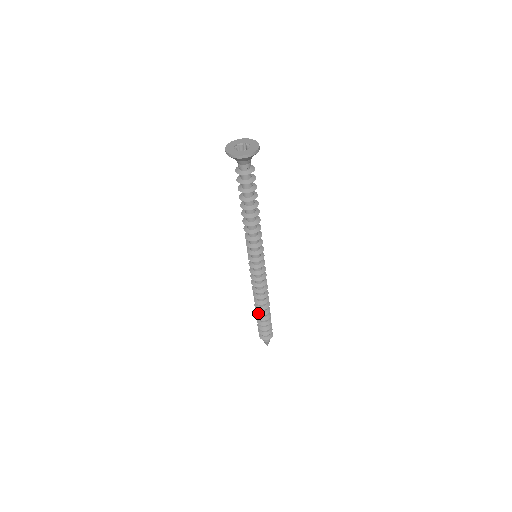
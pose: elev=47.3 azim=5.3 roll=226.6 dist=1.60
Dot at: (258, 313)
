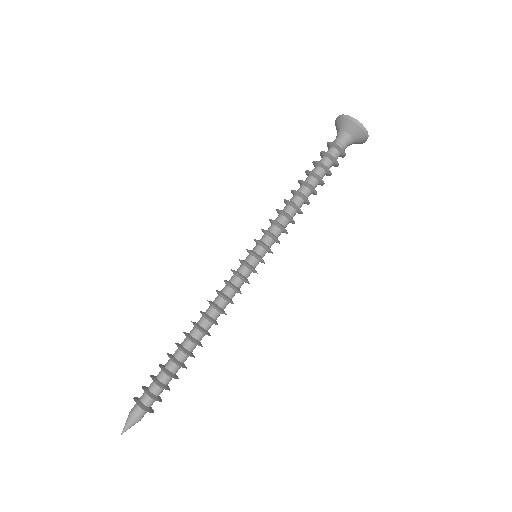
Dot at: occluded
